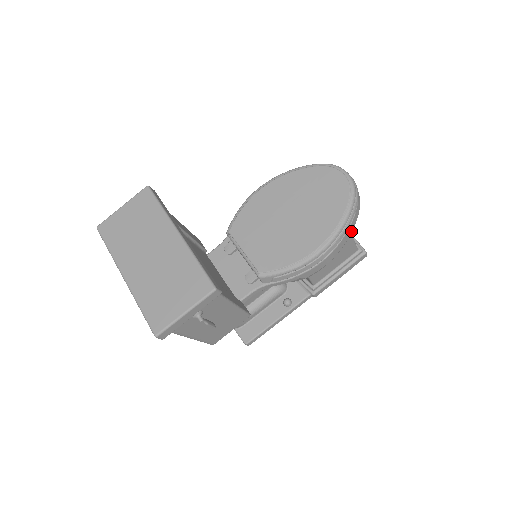
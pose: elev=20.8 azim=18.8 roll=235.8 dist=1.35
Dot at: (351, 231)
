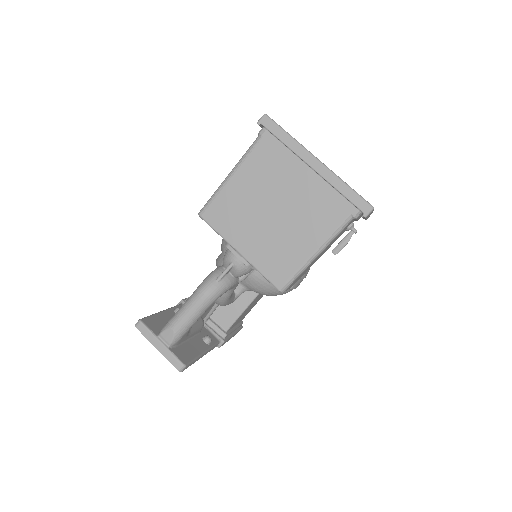
Dot at: occluded
